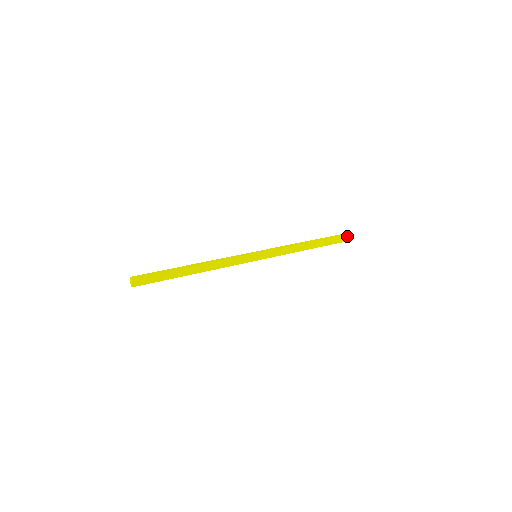
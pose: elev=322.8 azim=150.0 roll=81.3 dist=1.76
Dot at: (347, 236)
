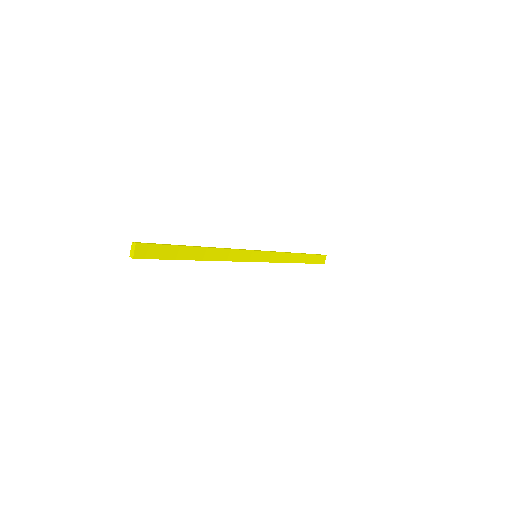
Dot at: (323, 257)
